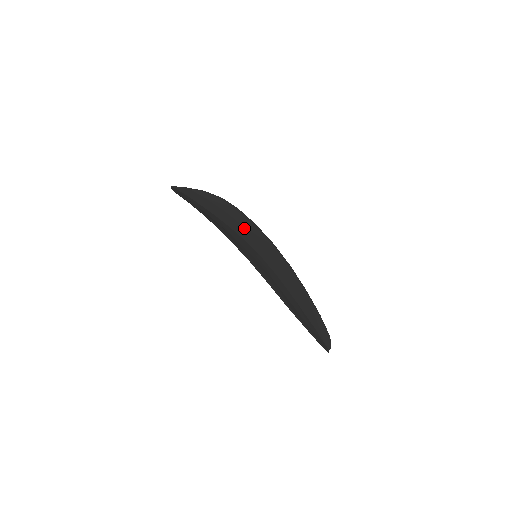
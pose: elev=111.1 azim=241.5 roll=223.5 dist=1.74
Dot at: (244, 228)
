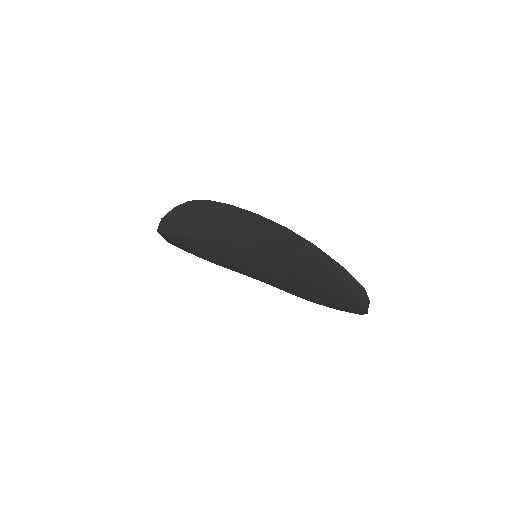
Dot at: (233, 258)
